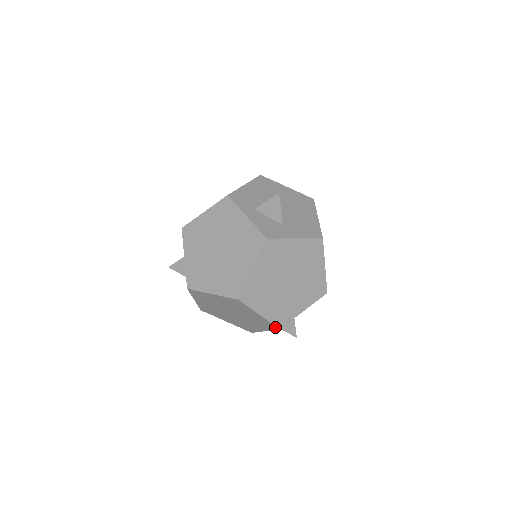
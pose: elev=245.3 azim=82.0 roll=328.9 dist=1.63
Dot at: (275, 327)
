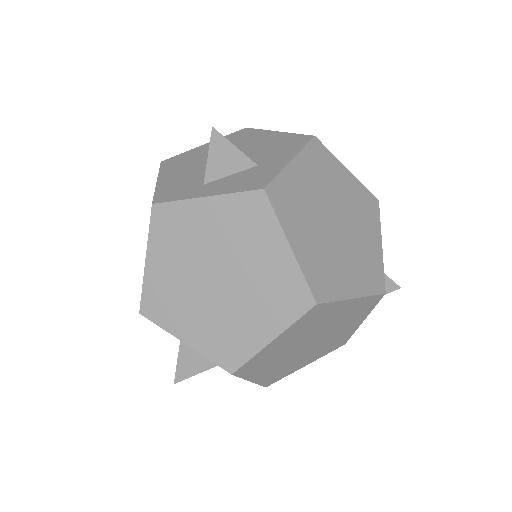
Dot at: (378, 296)
